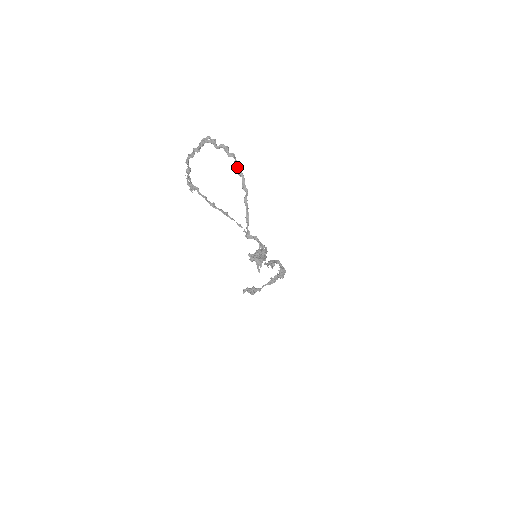
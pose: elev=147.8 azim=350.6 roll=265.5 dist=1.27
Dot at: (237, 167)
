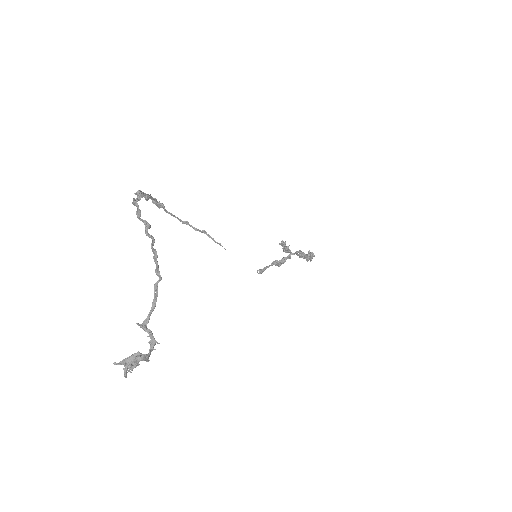
Dot at: (153, 252)
